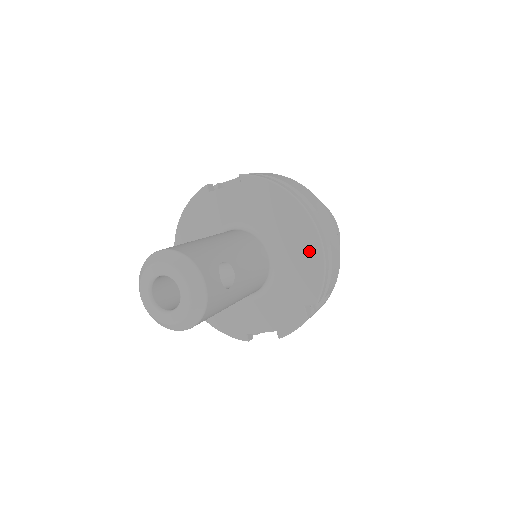
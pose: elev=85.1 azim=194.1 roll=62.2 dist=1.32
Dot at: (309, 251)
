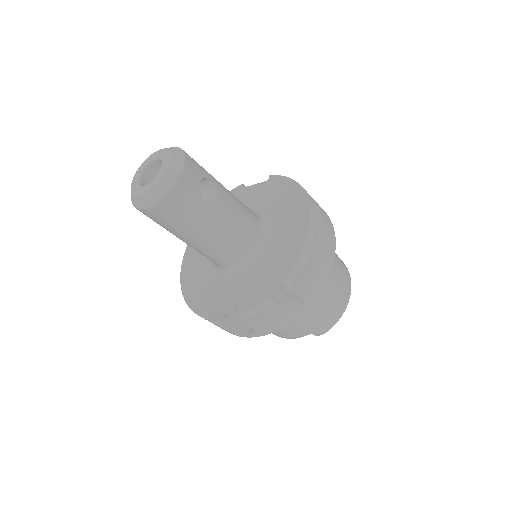
Dot at: (297, 233)
